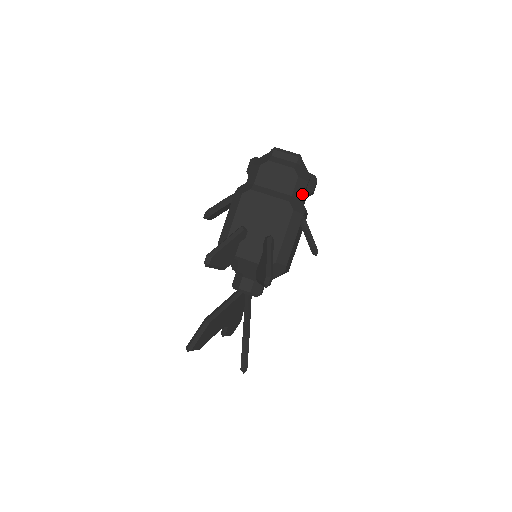
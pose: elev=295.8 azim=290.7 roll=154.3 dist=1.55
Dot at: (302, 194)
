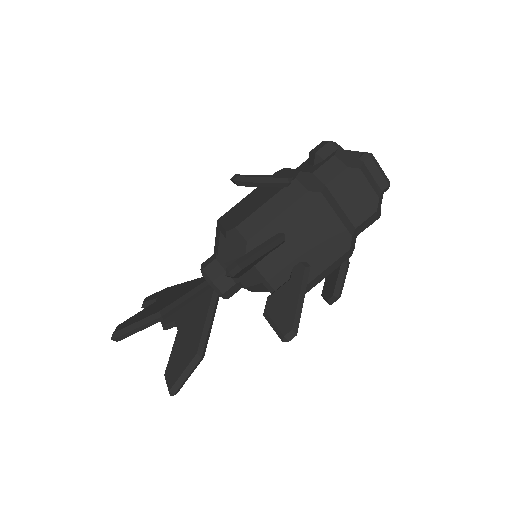
Dot at: (363, 229)
